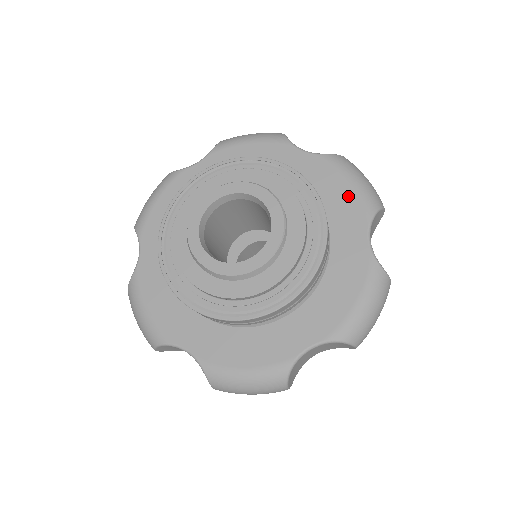
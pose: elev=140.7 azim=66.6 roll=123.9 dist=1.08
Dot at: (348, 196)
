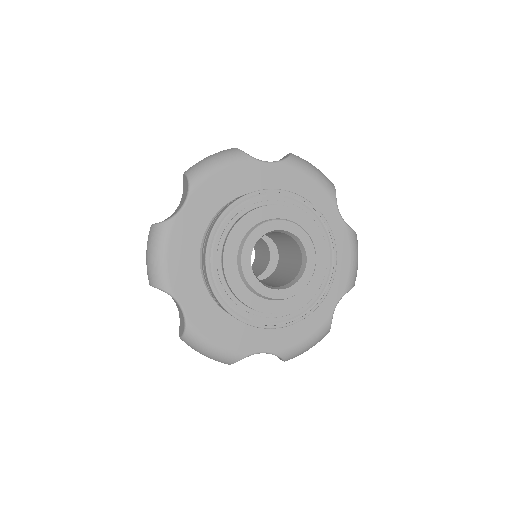
Dot at: (315, 189)
